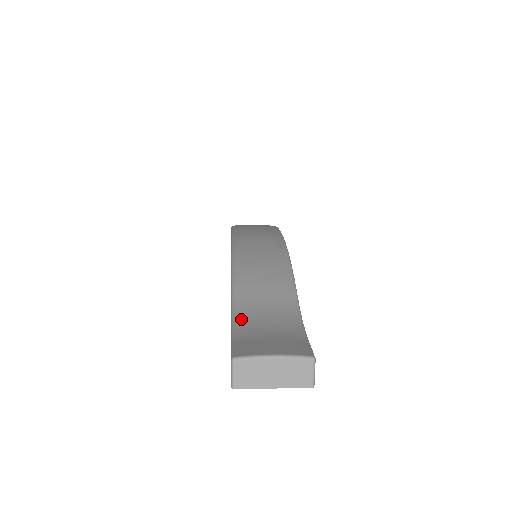
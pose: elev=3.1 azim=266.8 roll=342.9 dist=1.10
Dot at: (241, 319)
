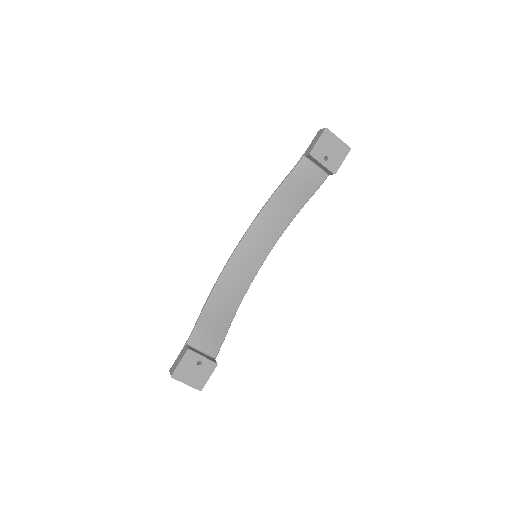
Dot at: (303, 161)
